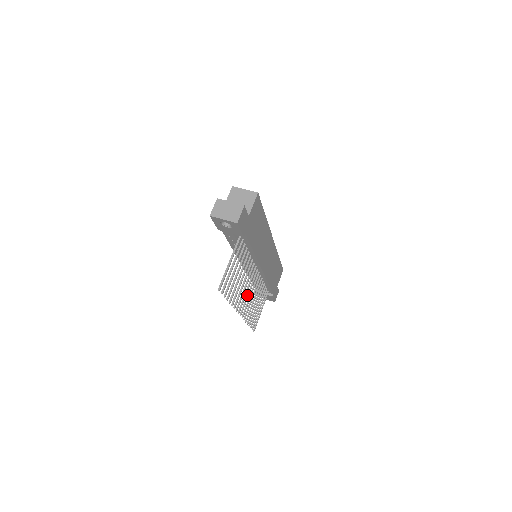
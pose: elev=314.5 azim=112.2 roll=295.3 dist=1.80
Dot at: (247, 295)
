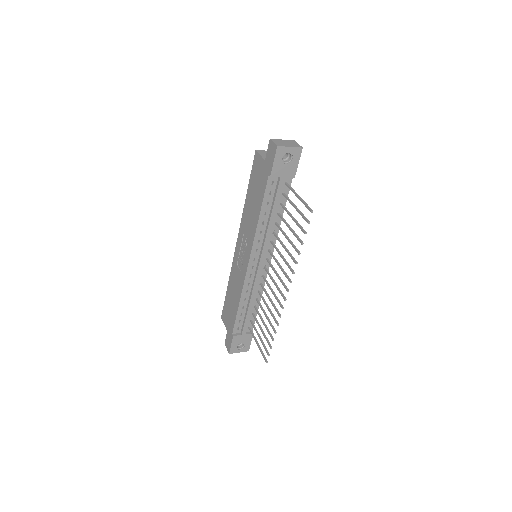
Dot at: (276, 284)
